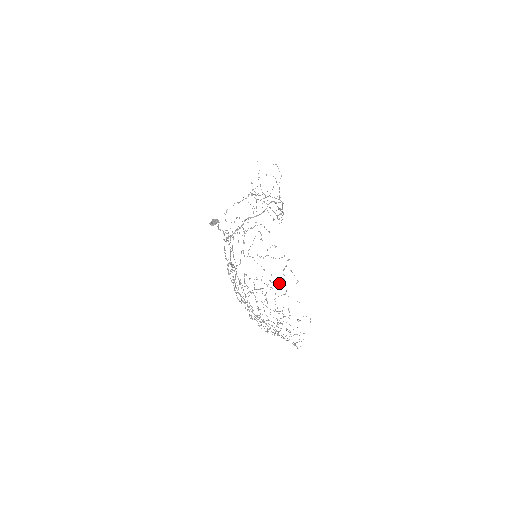
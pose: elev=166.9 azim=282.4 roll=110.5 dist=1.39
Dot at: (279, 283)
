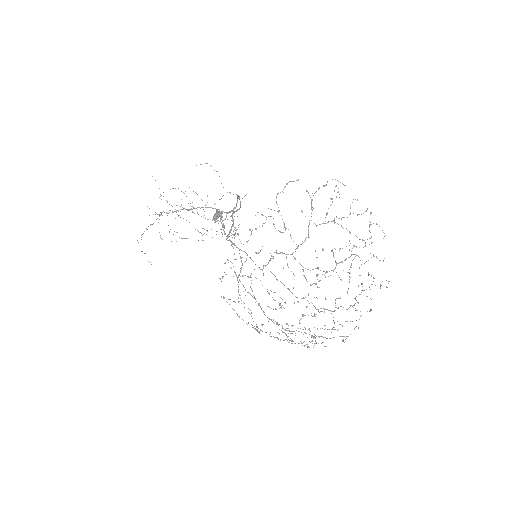
Dot at: occluded
